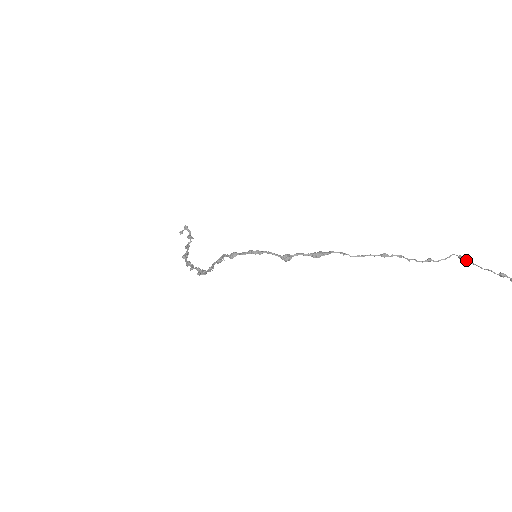
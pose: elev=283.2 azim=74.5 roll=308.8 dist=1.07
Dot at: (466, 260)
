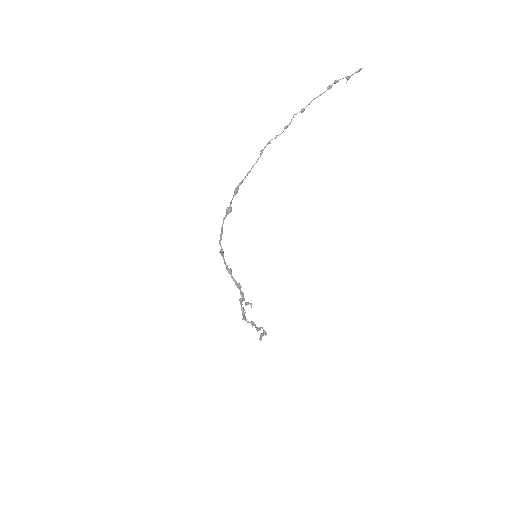
Dot at: occluded
